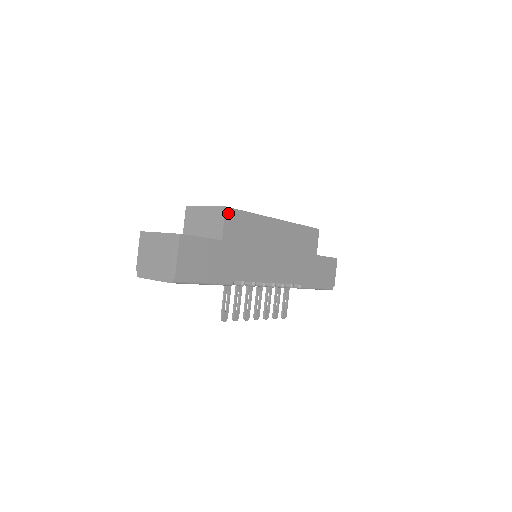
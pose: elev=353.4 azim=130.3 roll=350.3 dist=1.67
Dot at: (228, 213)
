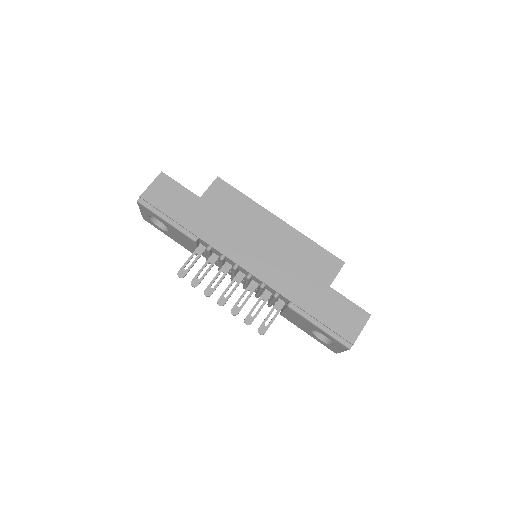
Dot at: (218, 182)
